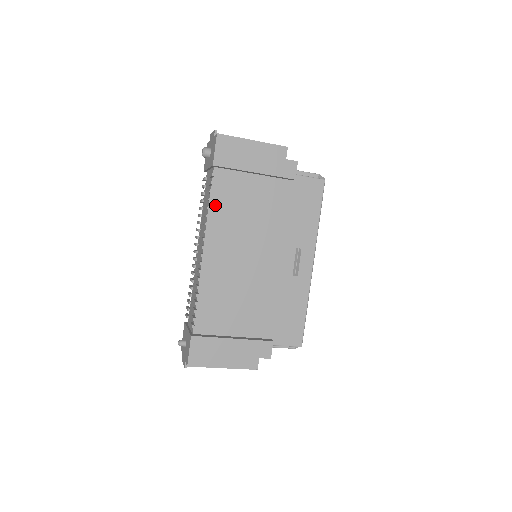
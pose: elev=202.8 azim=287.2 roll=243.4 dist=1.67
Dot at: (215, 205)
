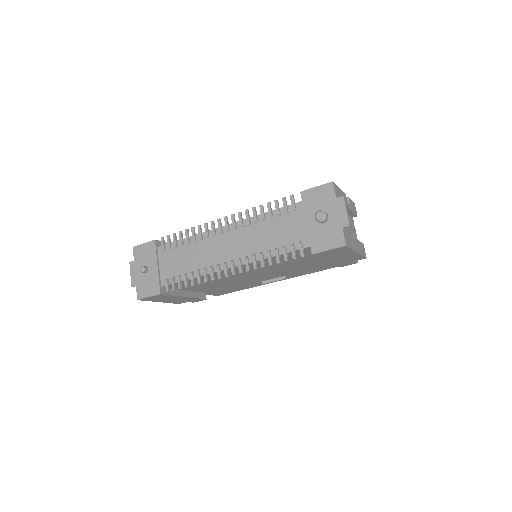
Dot at: occluded
